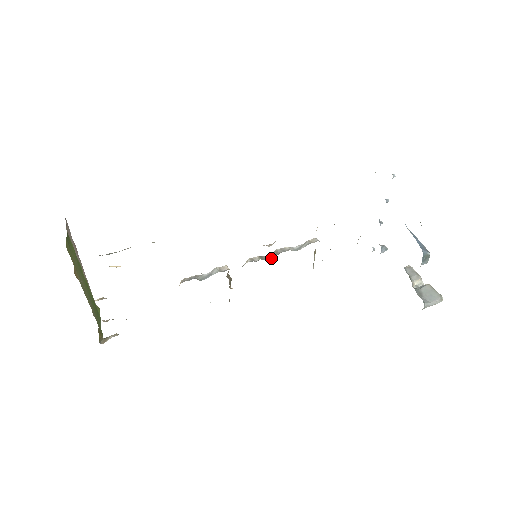
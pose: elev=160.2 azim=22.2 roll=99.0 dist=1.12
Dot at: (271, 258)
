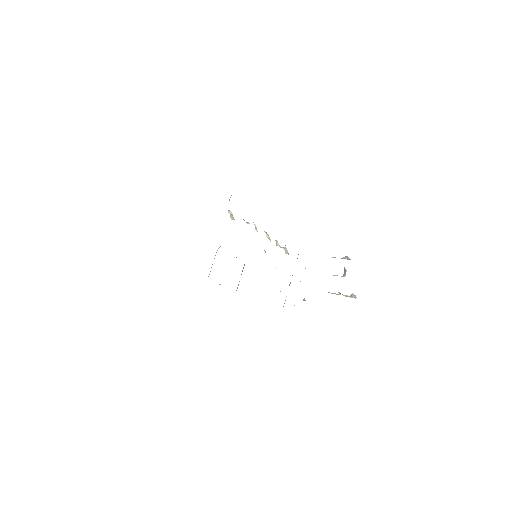
Dot at: occluded
